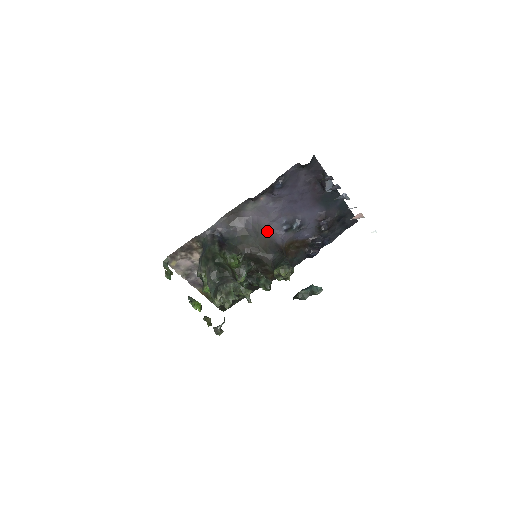
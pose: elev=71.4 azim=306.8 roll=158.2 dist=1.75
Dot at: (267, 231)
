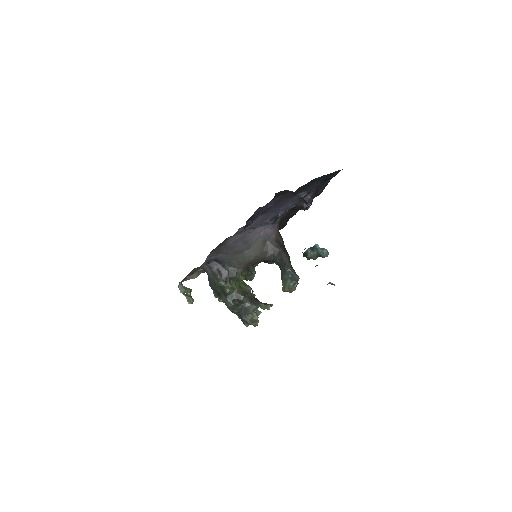
Dot at: (255, 234)
